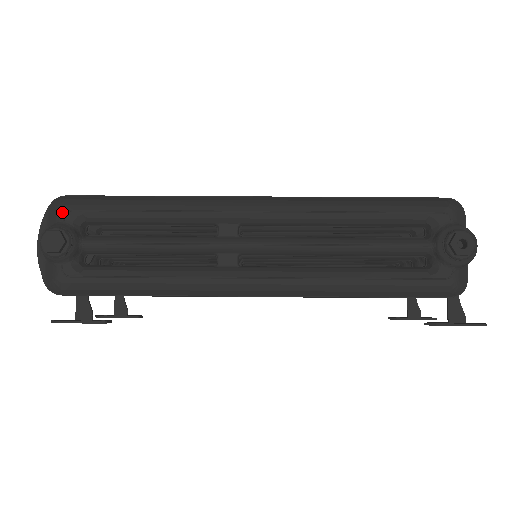
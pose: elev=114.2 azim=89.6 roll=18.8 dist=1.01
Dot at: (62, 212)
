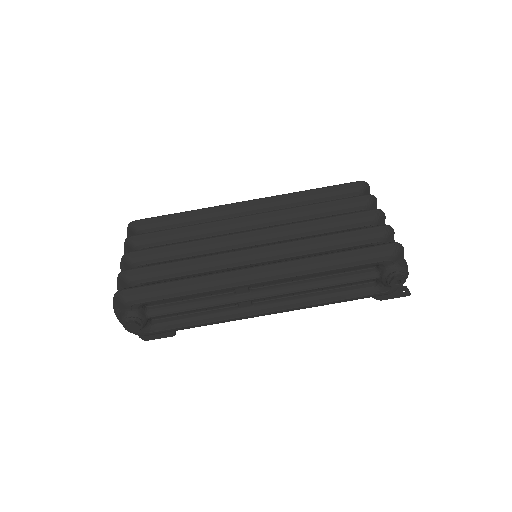
Dot at: (128, 306)
